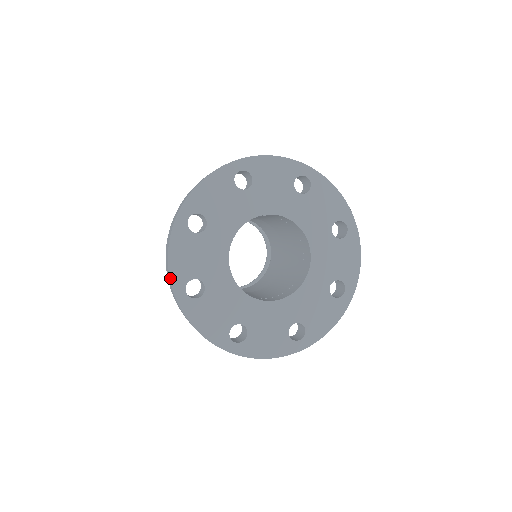
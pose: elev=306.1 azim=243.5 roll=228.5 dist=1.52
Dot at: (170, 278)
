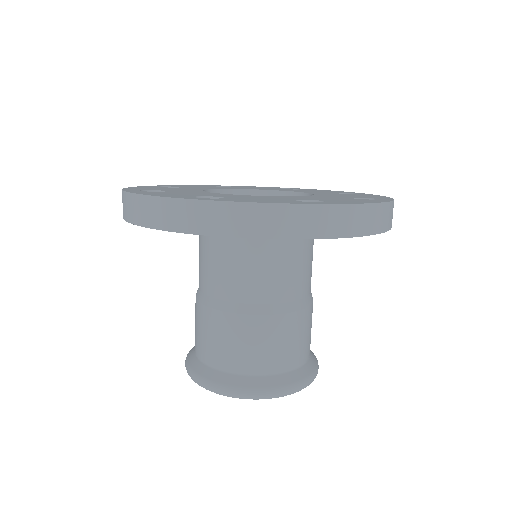
Dot at: (123, 189)
